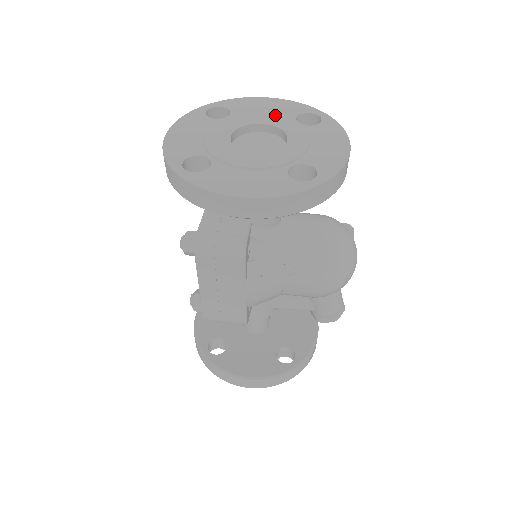
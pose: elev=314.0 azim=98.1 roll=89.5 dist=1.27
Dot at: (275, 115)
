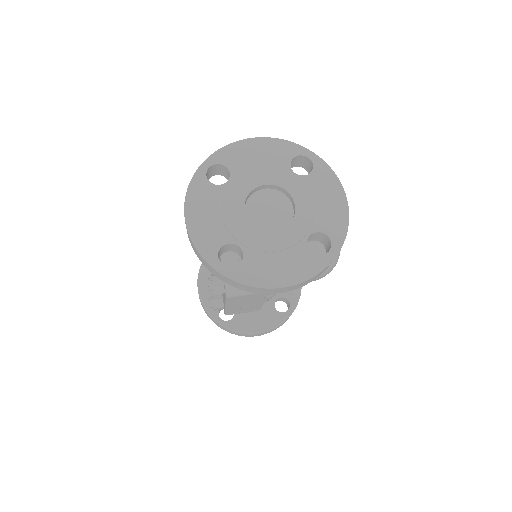
Dot at: (272, 168)
